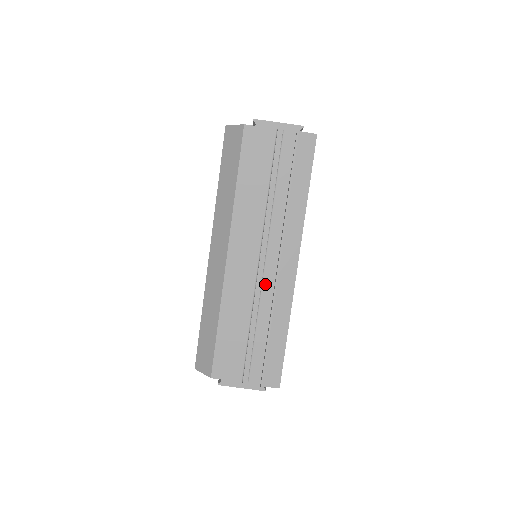
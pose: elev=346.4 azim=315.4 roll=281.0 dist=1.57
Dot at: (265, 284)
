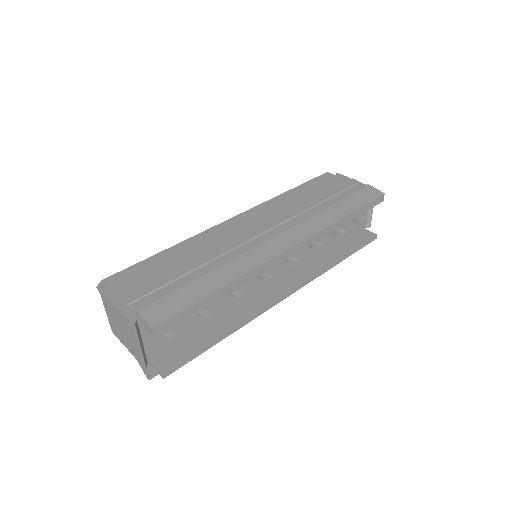
Dot at: (244, 247)
